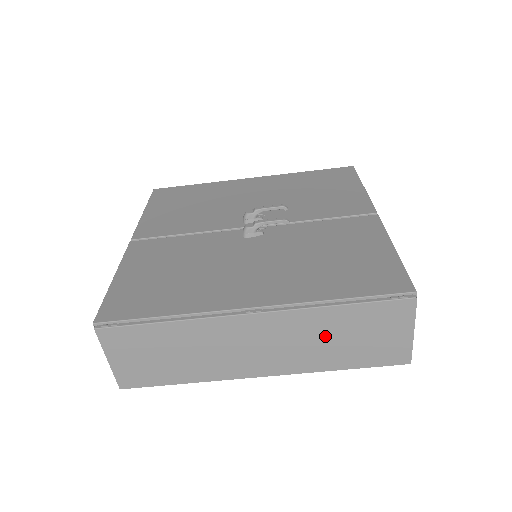
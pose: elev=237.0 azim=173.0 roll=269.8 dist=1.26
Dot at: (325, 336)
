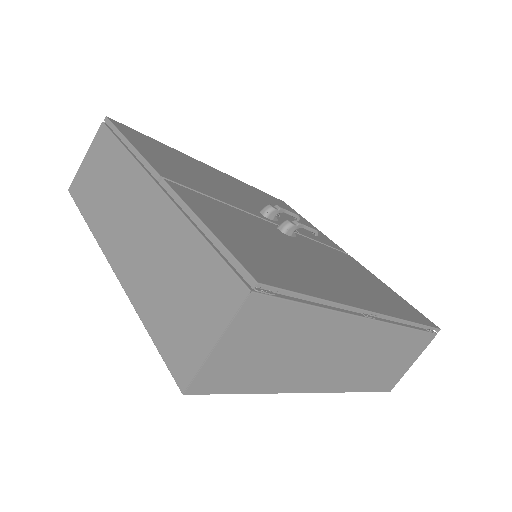
Dot at: (381, 355)
